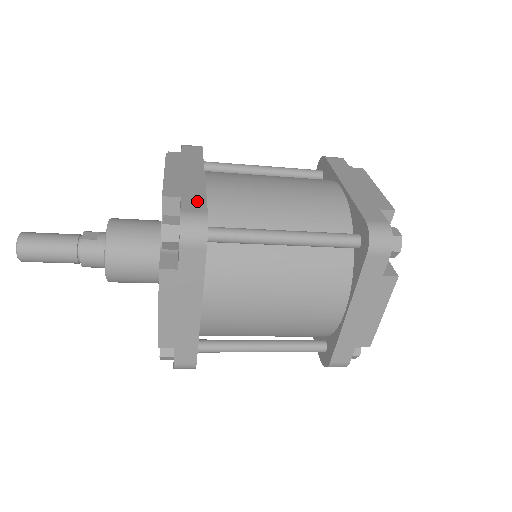
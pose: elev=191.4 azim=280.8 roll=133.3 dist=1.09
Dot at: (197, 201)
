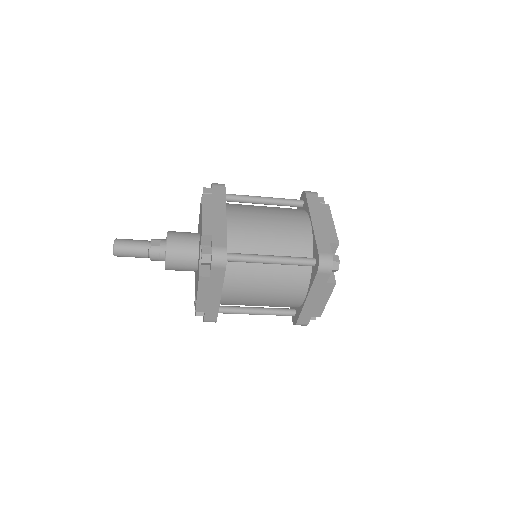
Dot at: (221, 238)
